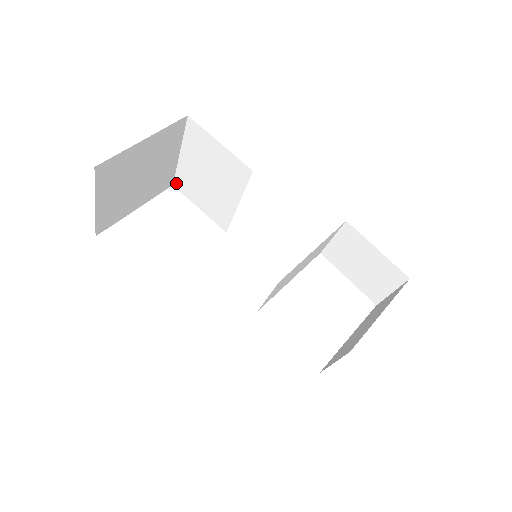
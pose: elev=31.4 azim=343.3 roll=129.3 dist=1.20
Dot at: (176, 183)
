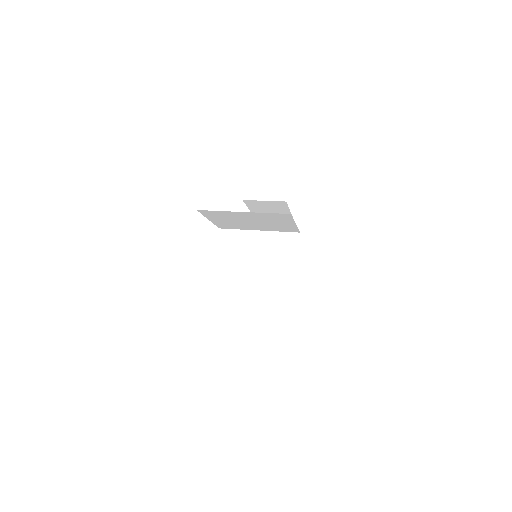
Dot at: (204, 211)
